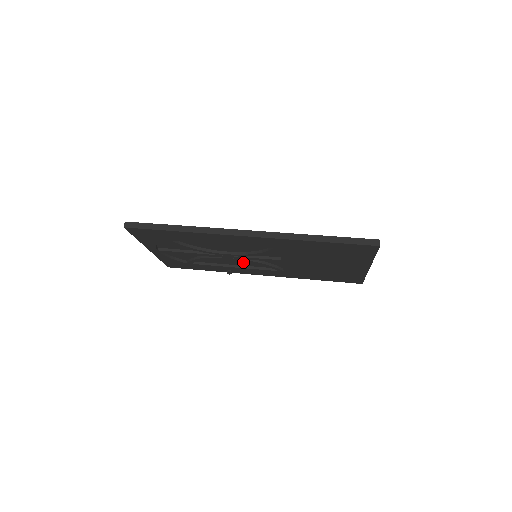
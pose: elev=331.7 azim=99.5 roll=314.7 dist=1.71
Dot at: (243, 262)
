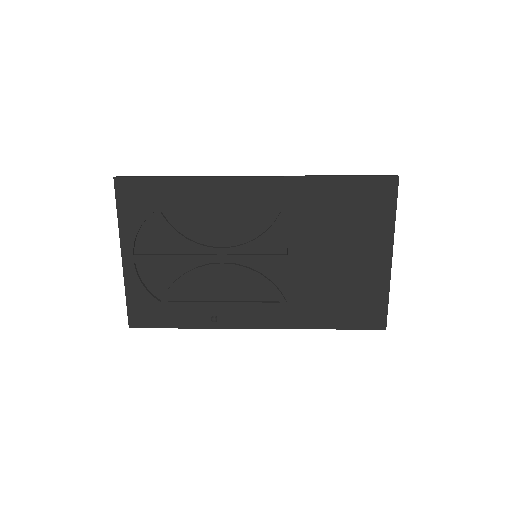
Dot at: (236, 287)
